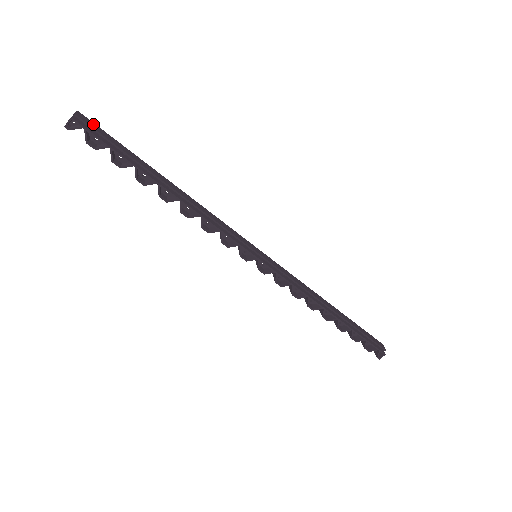
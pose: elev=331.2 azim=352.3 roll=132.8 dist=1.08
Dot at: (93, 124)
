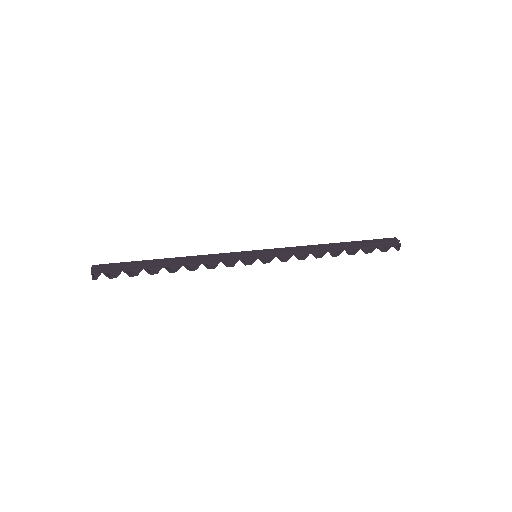
Dot at: (105, 265)
